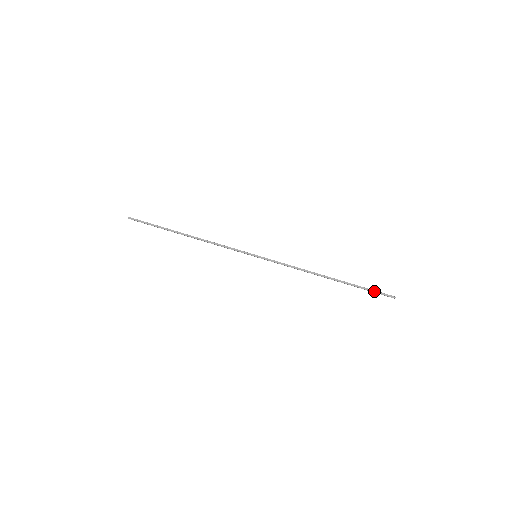
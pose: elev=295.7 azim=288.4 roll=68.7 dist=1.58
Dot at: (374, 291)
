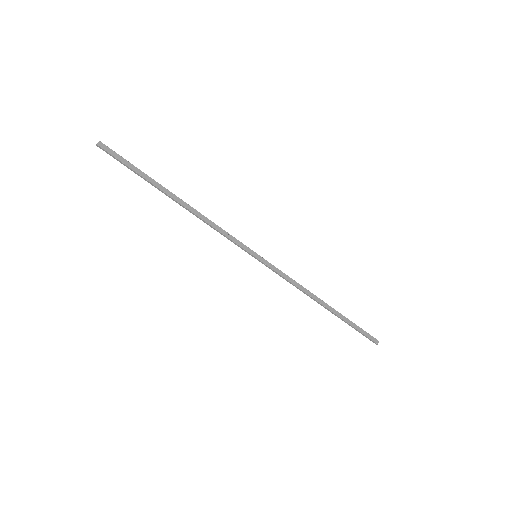
Dot at: (361, 333)
